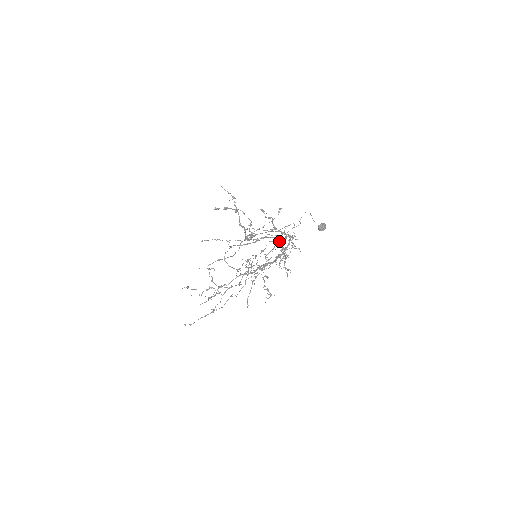
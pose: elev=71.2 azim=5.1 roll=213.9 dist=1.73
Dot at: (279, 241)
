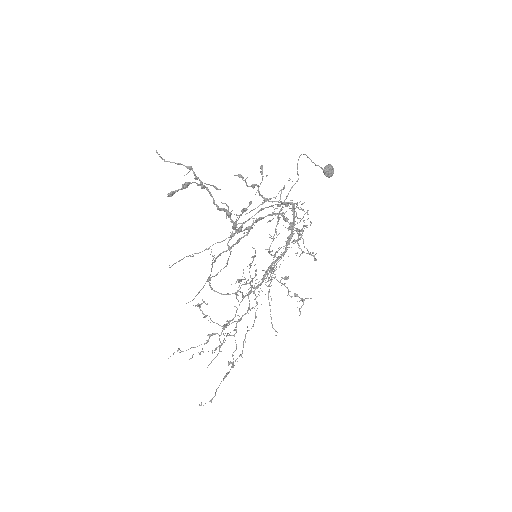
Dot at: (278, 219)
